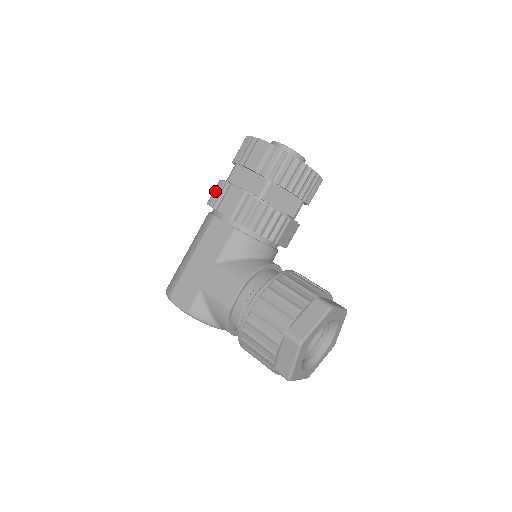
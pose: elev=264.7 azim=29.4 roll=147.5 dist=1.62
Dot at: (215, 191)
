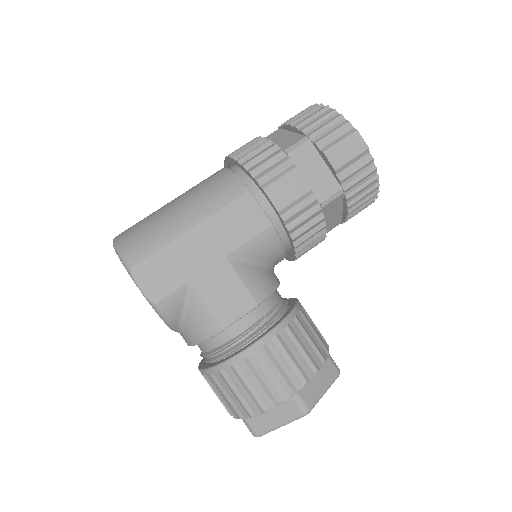
Dot at: (262, 155)
